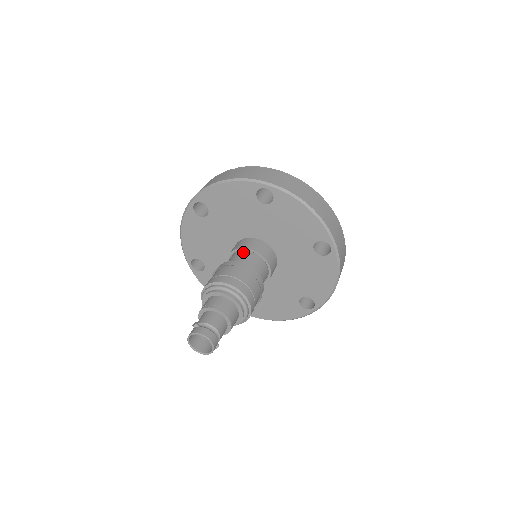
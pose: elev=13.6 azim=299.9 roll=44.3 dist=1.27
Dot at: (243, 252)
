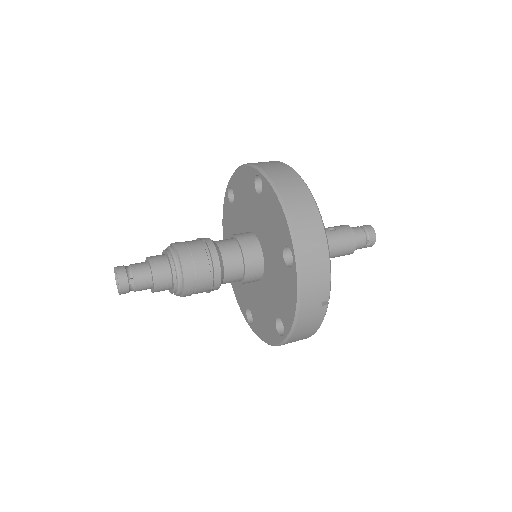
Dot at: occluded
